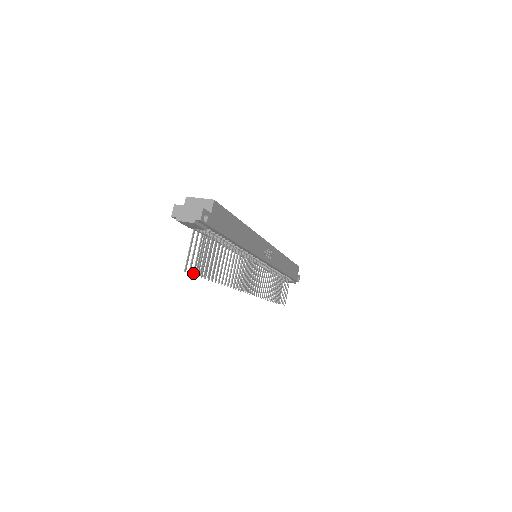
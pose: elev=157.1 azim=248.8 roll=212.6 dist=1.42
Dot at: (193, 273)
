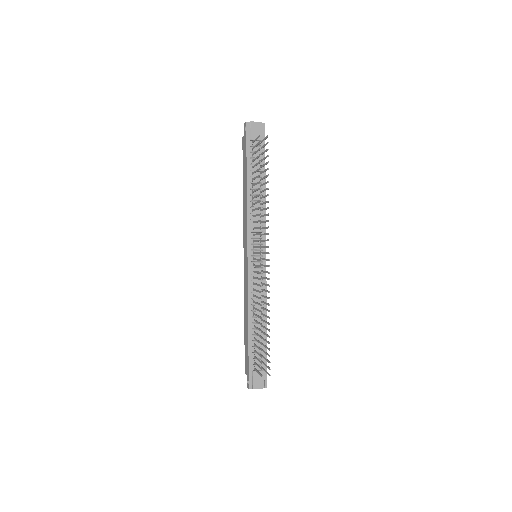
Dot at: (260, 148)
